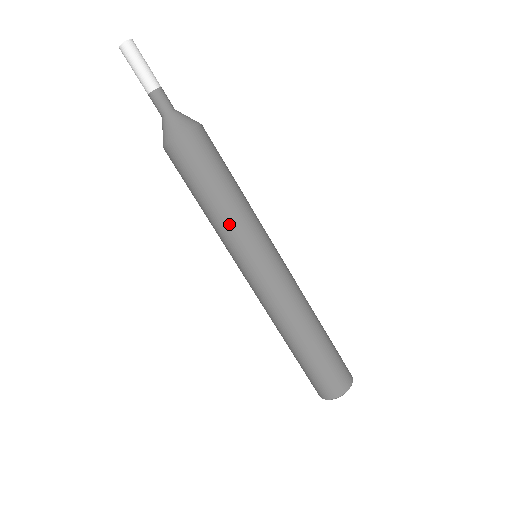
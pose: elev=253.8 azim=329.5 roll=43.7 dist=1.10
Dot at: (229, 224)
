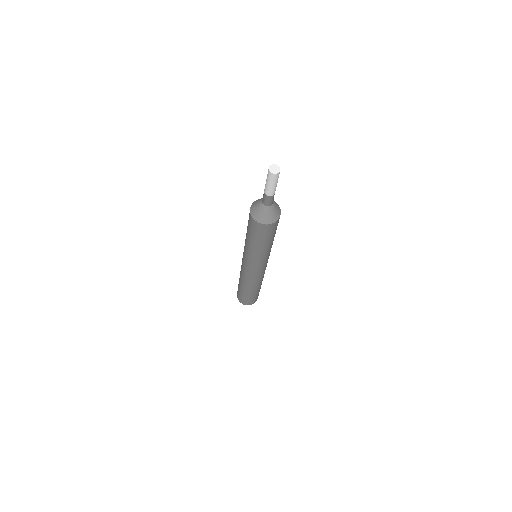
Dot at: (255, 254)
